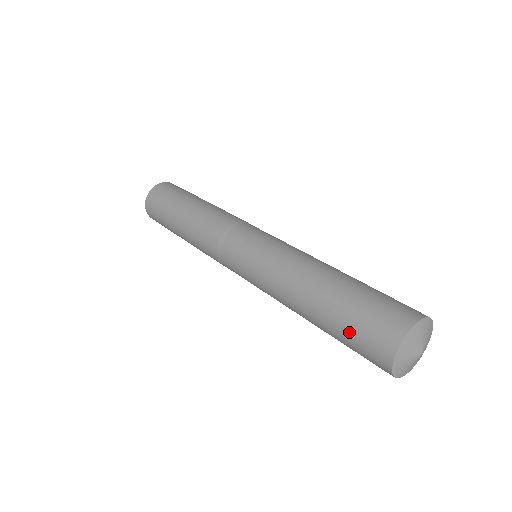
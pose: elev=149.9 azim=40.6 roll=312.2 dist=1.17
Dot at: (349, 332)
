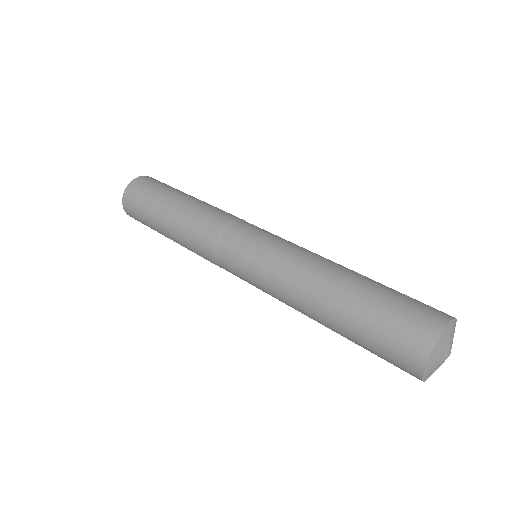
Dot at: (374, 338)
